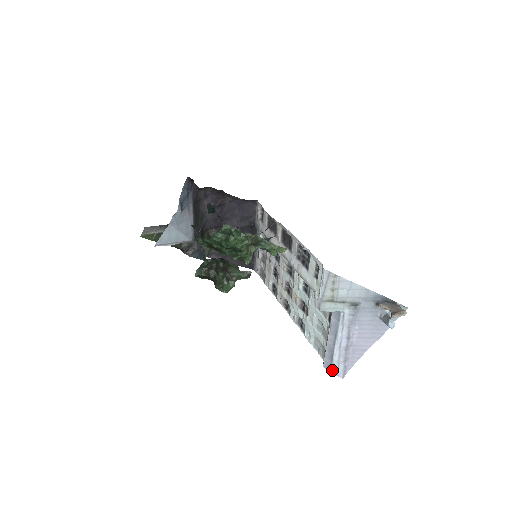
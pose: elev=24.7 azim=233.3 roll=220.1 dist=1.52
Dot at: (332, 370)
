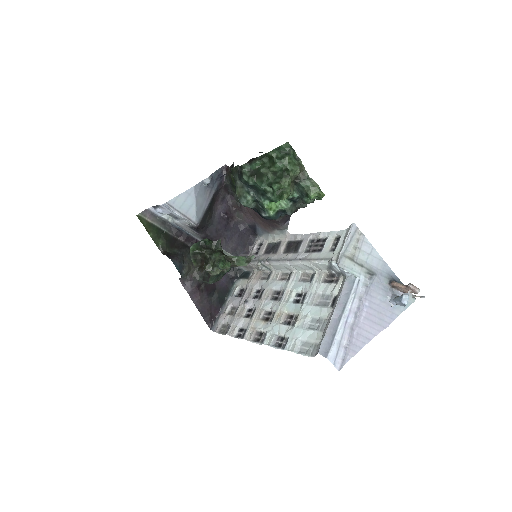
Dot at: (330, 354)
